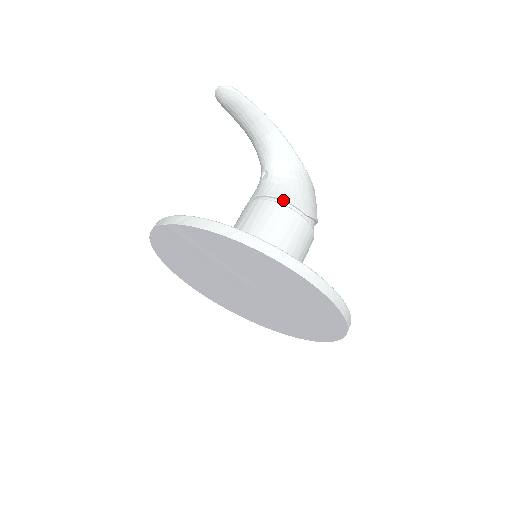
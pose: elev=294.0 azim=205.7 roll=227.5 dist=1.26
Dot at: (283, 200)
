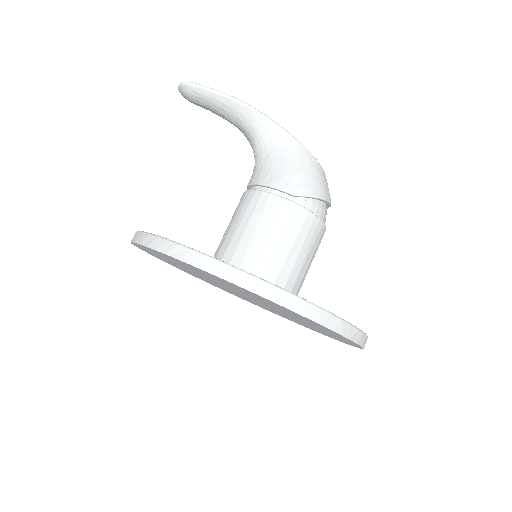
Dot at: (262, 185)
